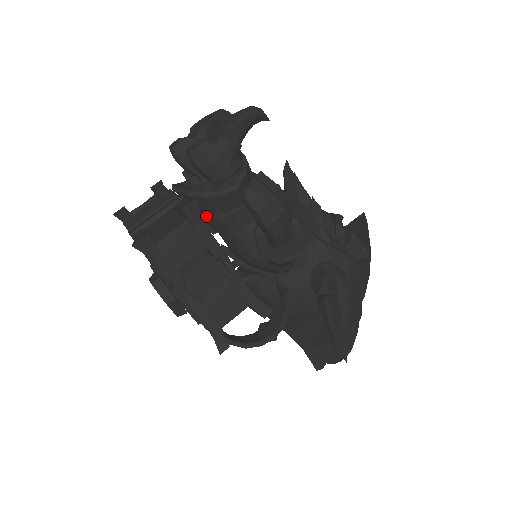
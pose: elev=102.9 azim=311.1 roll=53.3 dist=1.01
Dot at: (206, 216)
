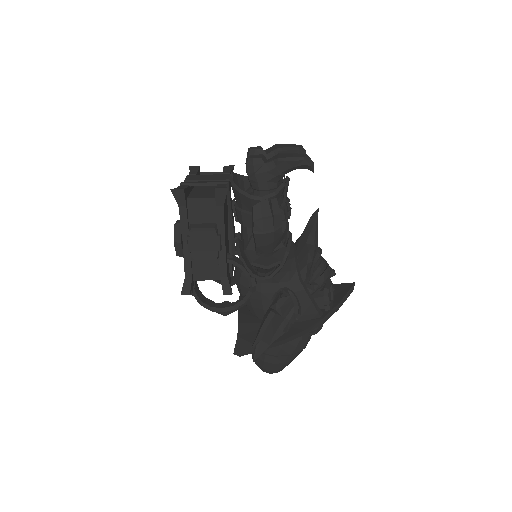
Dot at: (237, 206)
